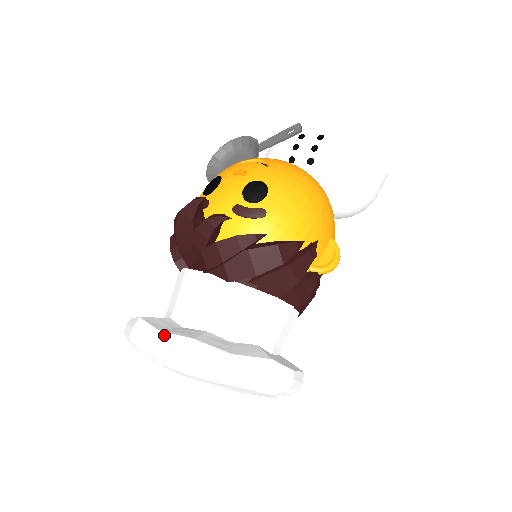
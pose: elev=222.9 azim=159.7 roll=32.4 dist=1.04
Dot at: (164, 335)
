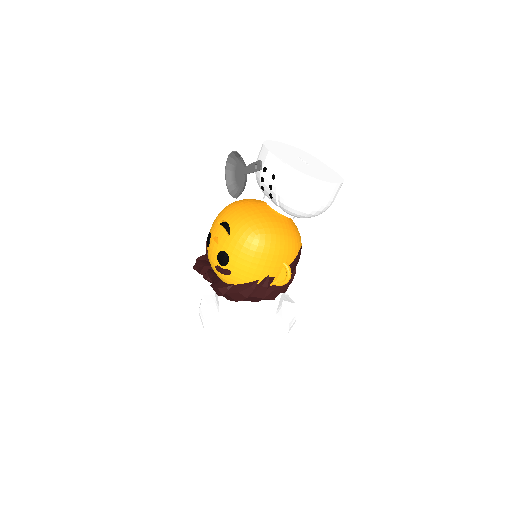
Dot at: (207, 325)
